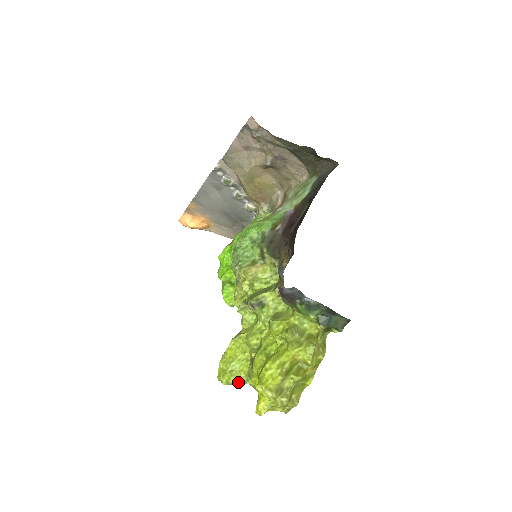
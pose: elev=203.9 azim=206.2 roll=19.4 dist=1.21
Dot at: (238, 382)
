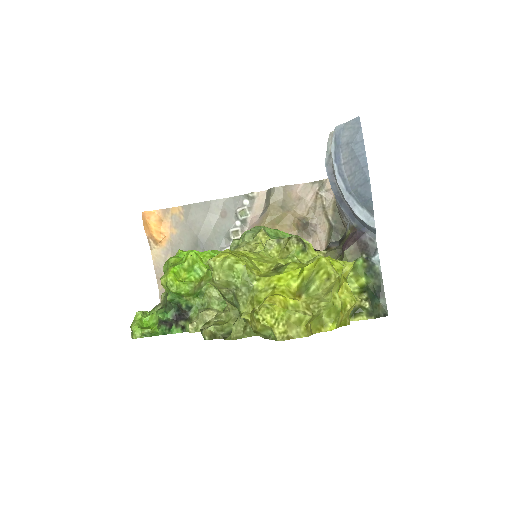
Dot at: (248, 271)
